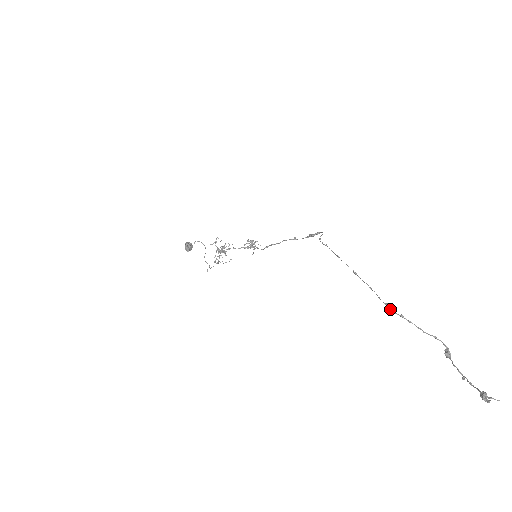
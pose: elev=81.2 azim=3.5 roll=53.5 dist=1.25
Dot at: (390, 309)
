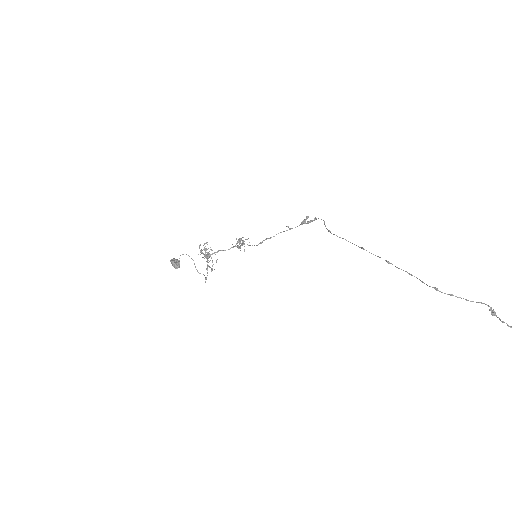
Dot at: (439, 291)
